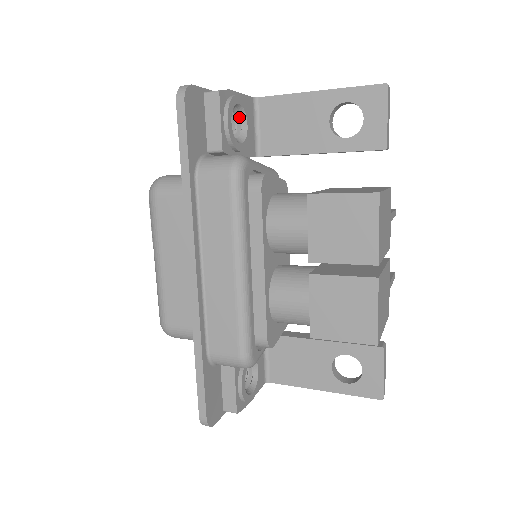
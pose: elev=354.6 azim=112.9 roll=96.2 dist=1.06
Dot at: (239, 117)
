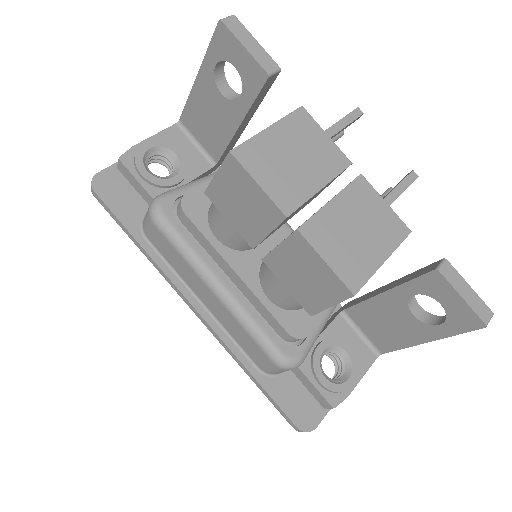
Dot at: (166, 154)
